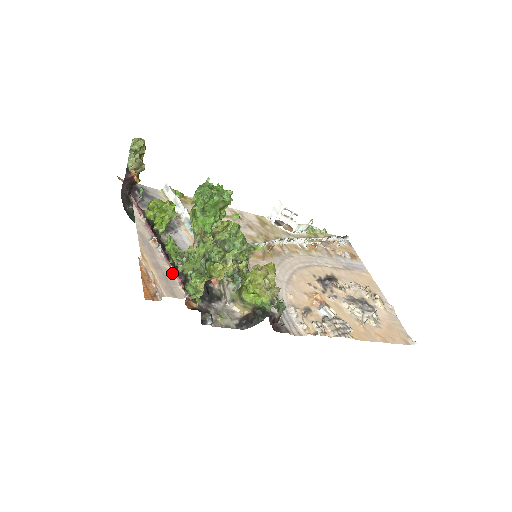
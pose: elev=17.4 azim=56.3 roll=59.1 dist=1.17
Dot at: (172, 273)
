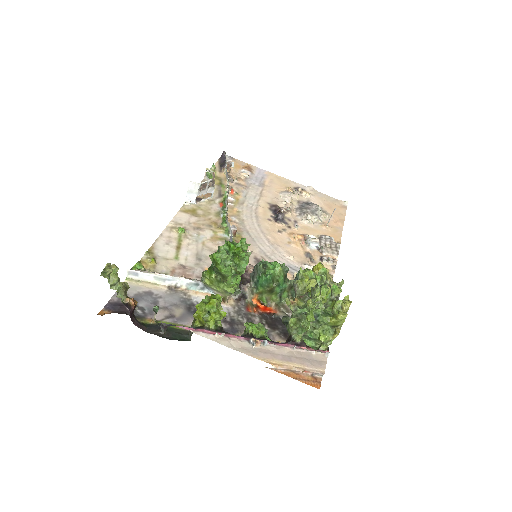
Dot at: (297, 350)
